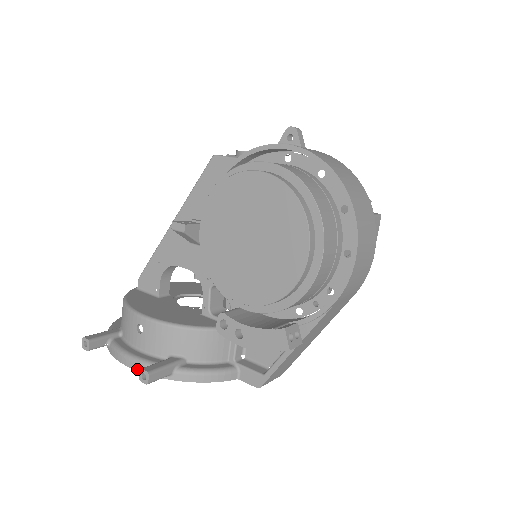
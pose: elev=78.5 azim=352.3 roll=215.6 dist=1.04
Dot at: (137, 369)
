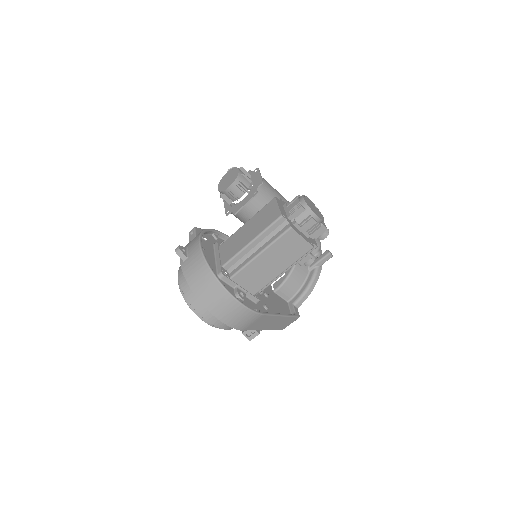
Dot at: occluded
